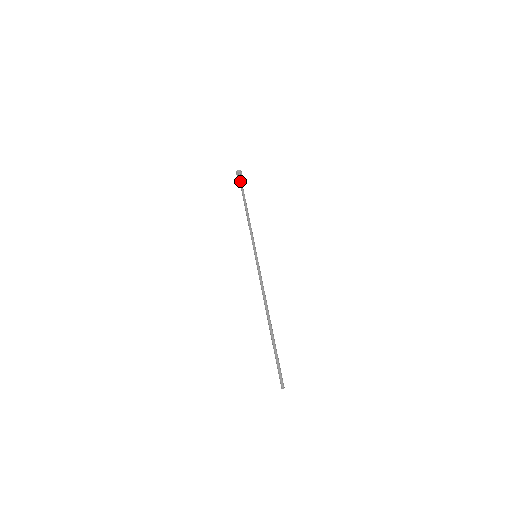
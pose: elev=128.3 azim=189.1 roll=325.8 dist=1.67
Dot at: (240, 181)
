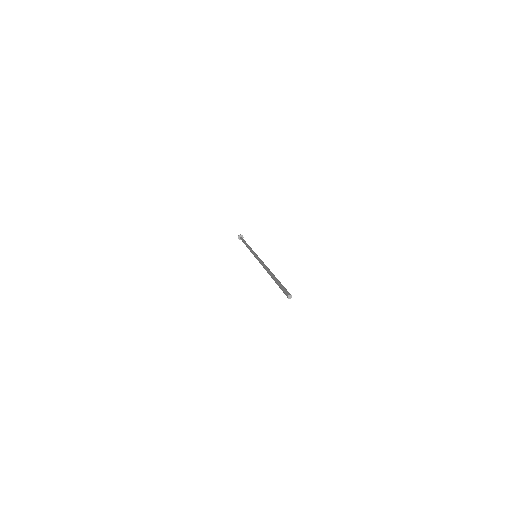
Dot at: (242, 238)
